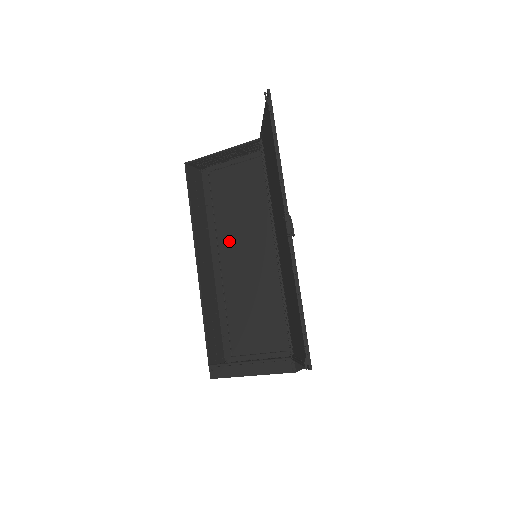
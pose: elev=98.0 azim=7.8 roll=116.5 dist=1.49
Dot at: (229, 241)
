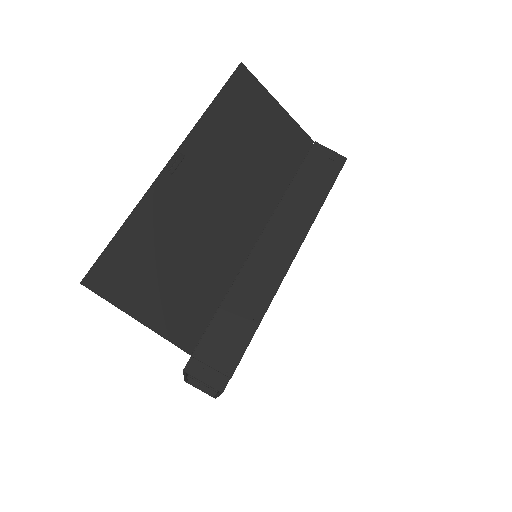
Dot at: occluded
